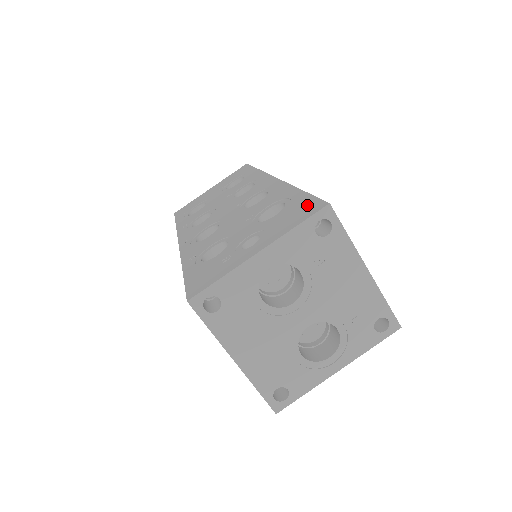
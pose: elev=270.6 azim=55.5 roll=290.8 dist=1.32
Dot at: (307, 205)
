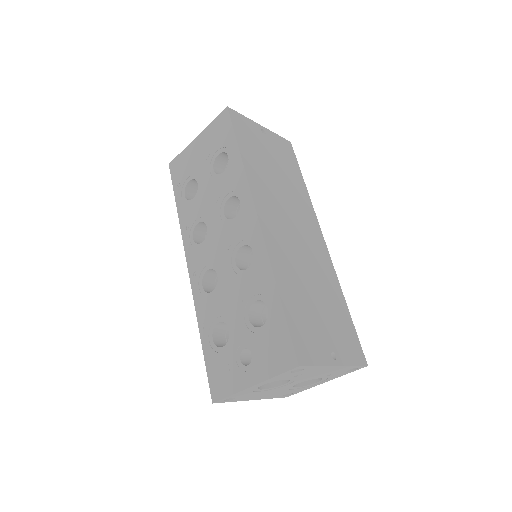
Dot at: (284, 345)
